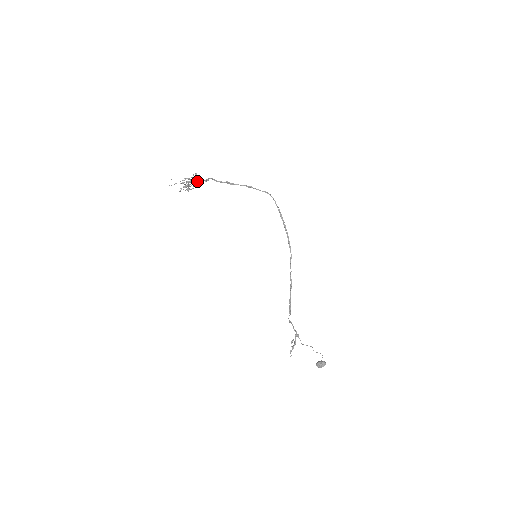
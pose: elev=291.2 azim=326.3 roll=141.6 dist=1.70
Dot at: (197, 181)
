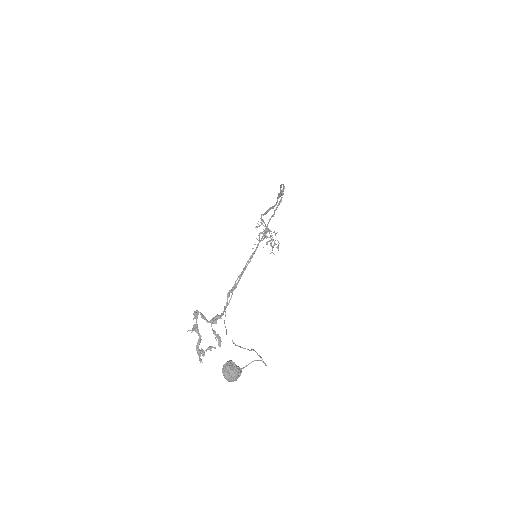
Dot at: (268, 230)
